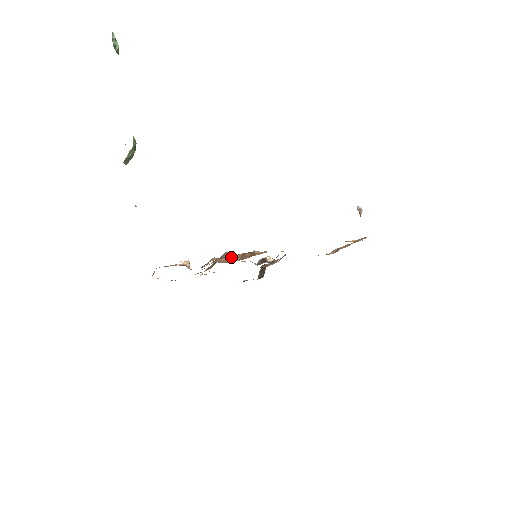
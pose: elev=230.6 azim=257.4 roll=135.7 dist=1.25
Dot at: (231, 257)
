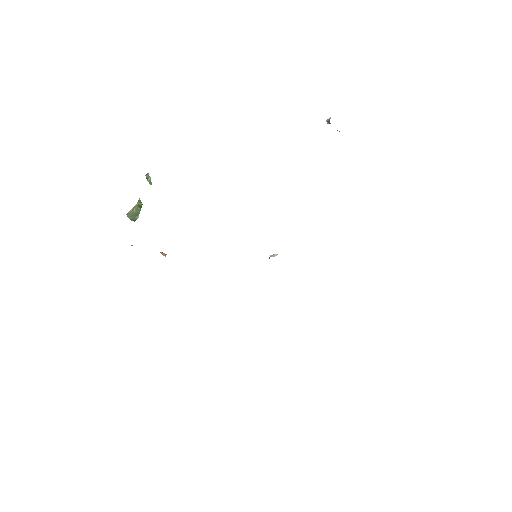
Dot at: occluded
